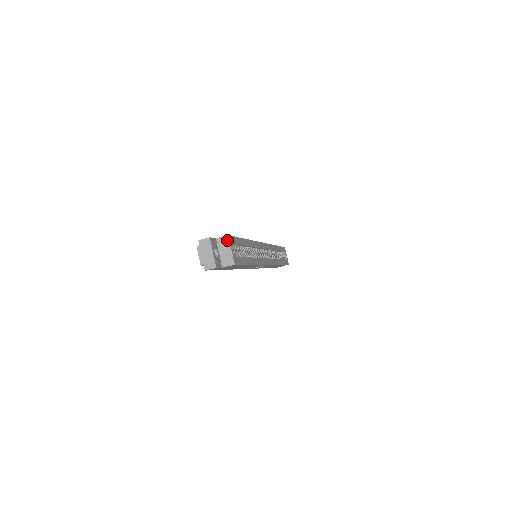
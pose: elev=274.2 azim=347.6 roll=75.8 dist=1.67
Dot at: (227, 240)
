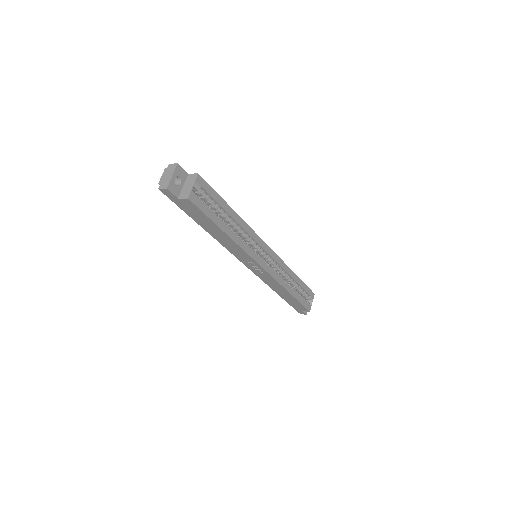
Dot at: (195, 177)
